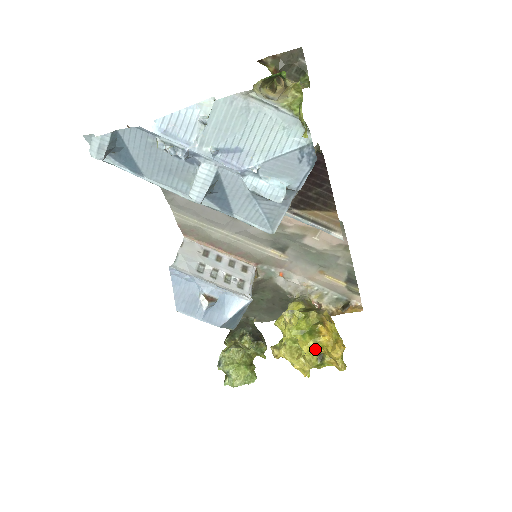
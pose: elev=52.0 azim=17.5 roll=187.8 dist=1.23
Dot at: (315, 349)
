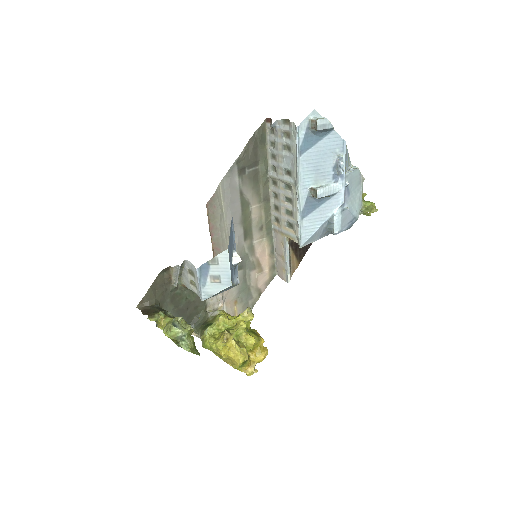
Dot at: (252, 346)
